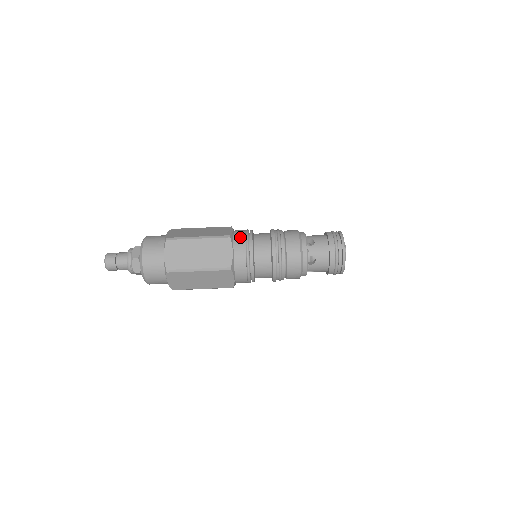
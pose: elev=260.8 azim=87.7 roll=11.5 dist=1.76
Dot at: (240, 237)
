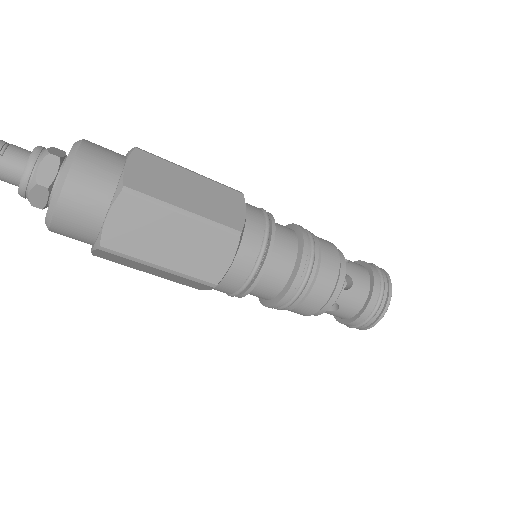
Dot at: (254, 237)
